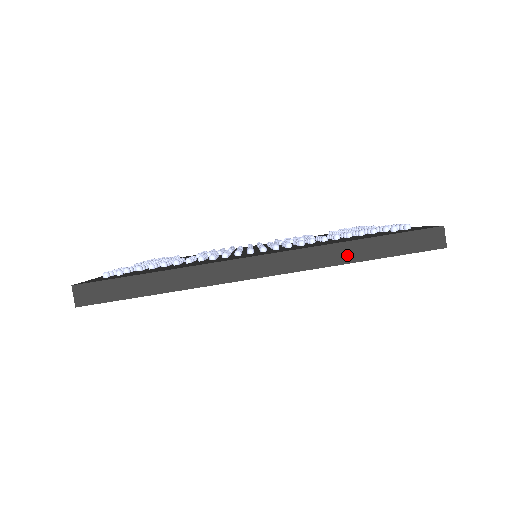
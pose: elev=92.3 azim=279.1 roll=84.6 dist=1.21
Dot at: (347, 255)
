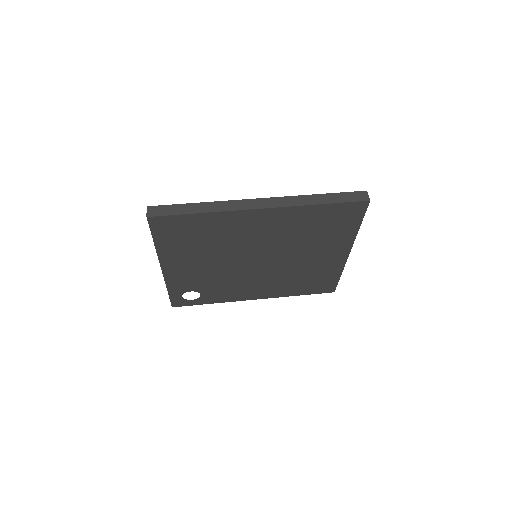
Dot at: (312, 201)
